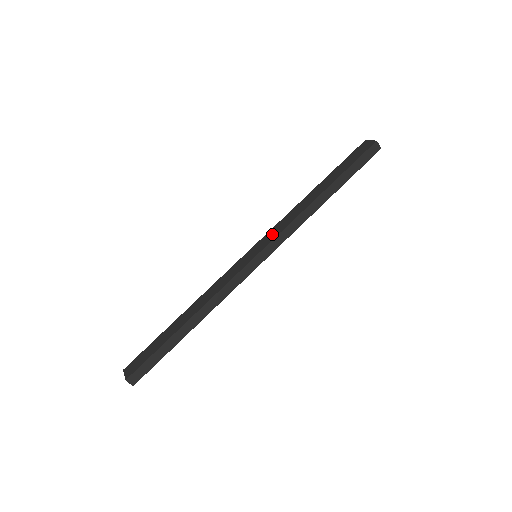
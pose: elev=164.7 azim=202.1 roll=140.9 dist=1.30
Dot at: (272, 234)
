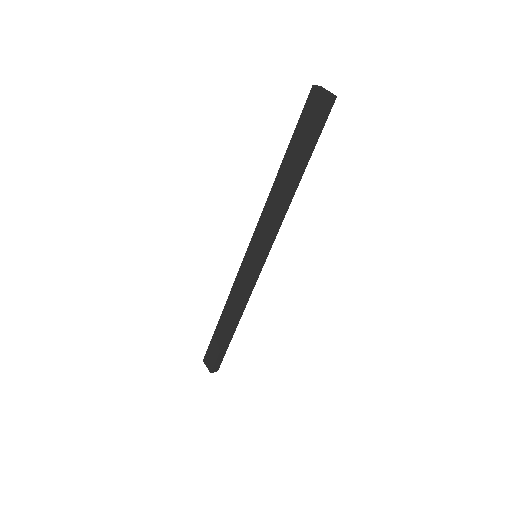
Dot at: (261, 235)
